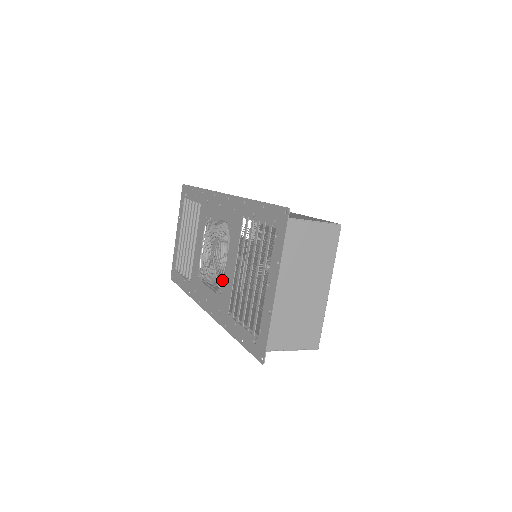
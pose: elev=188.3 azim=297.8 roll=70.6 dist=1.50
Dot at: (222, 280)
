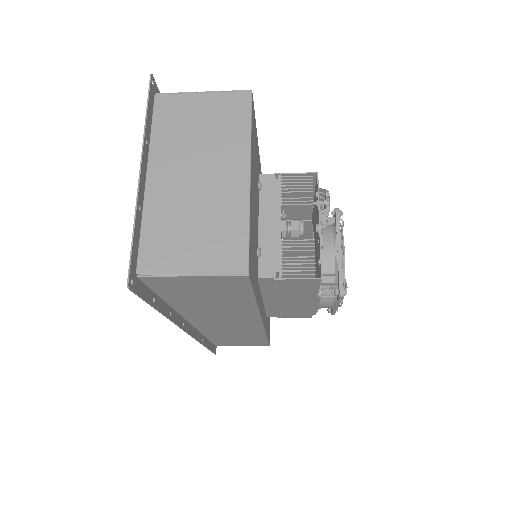
Dot at: occluded
